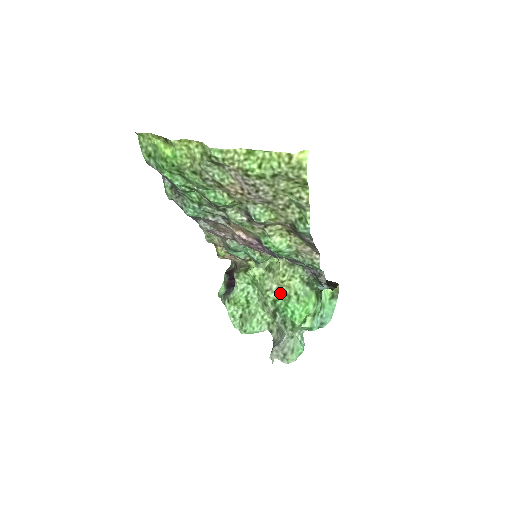
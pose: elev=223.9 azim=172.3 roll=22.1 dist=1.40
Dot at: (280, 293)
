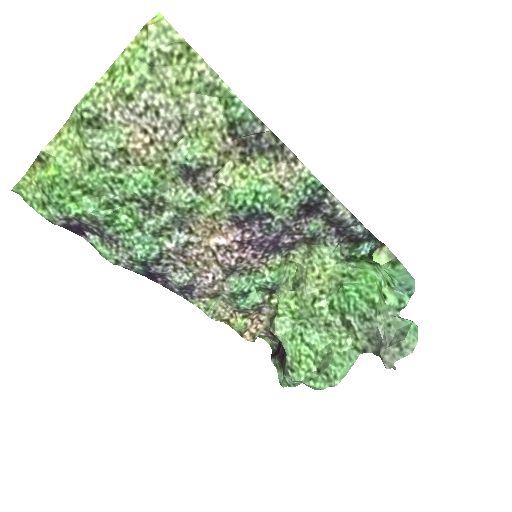
Dot at: (328, 293)
